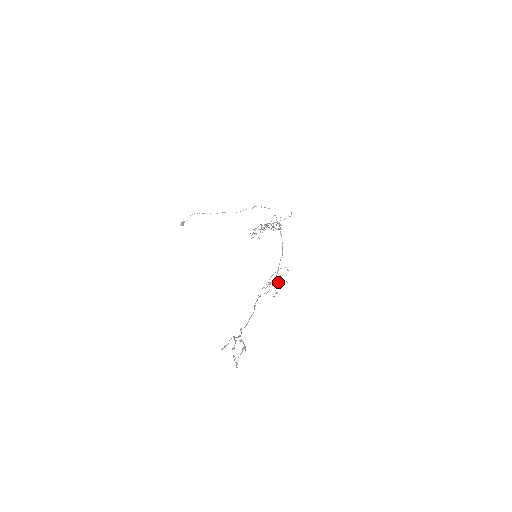
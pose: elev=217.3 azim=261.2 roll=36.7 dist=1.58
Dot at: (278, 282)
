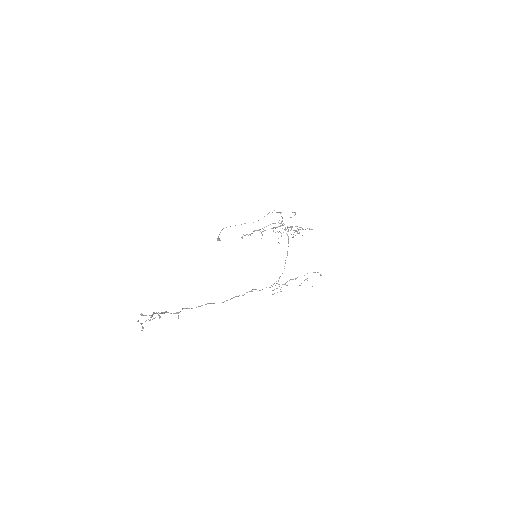
Dot at: occluded
